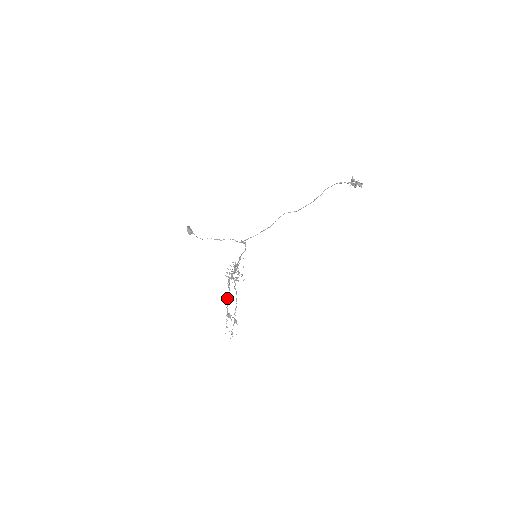
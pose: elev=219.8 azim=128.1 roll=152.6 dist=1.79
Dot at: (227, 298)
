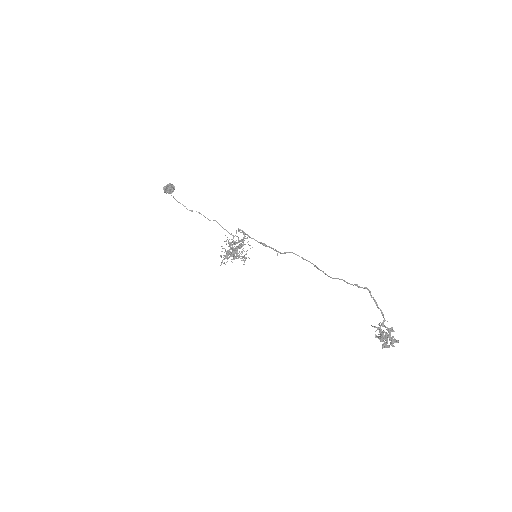
Dot at: occluded
